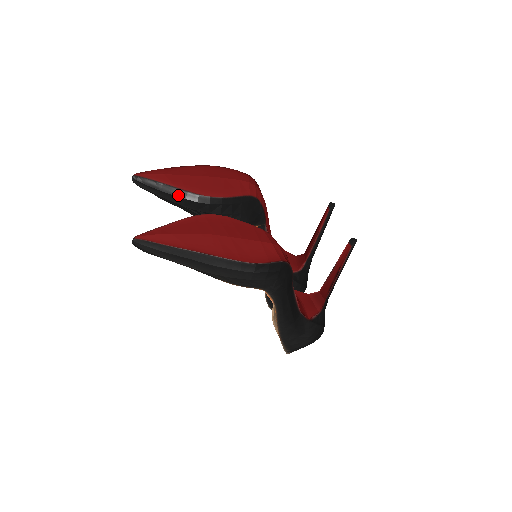
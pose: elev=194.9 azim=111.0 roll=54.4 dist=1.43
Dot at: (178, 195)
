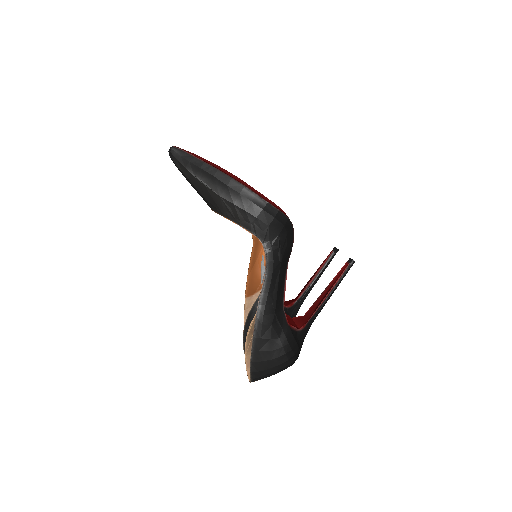
Dot at: occluded
